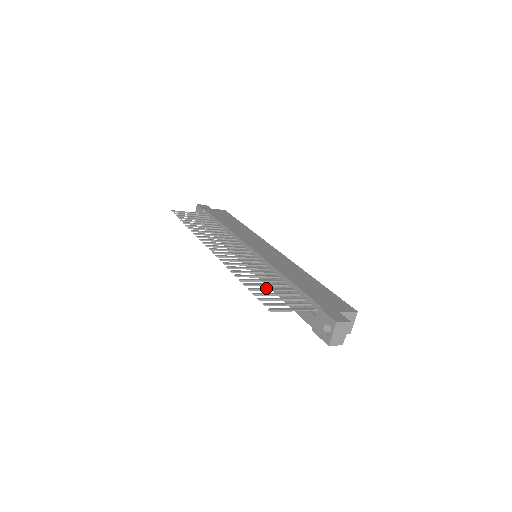
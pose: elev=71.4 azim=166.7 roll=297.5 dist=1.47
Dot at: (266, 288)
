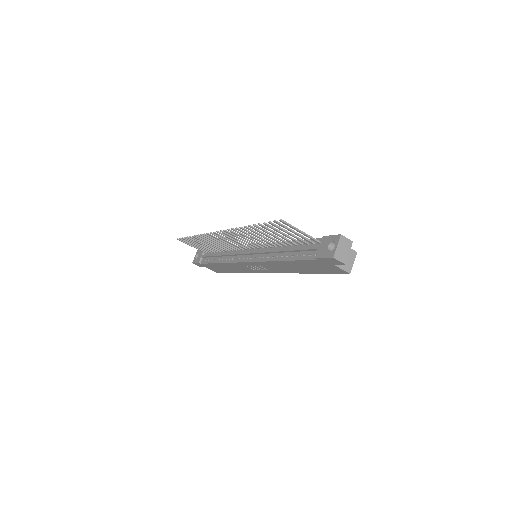
Dot at: (273, 231)
